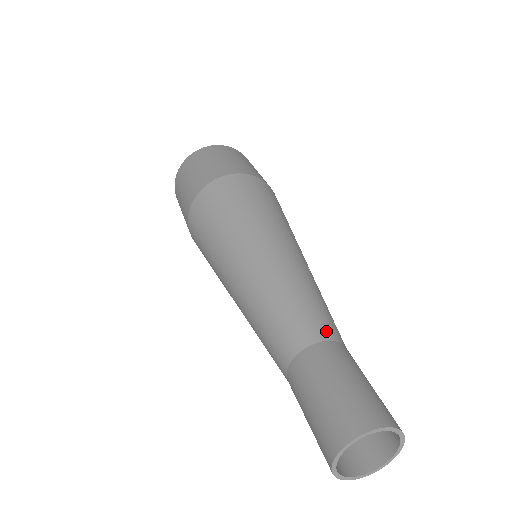
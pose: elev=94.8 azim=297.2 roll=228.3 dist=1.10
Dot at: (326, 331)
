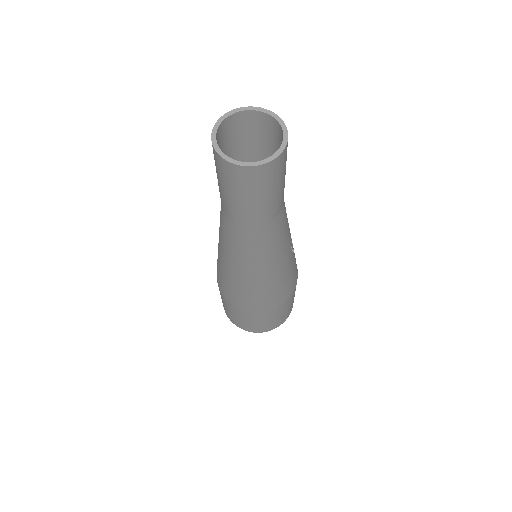
Dot at: occluded
